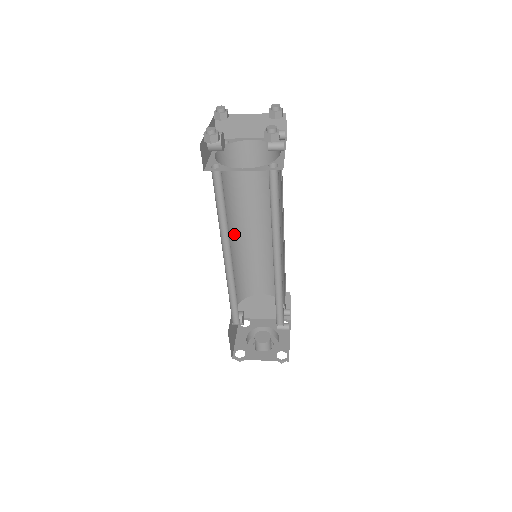
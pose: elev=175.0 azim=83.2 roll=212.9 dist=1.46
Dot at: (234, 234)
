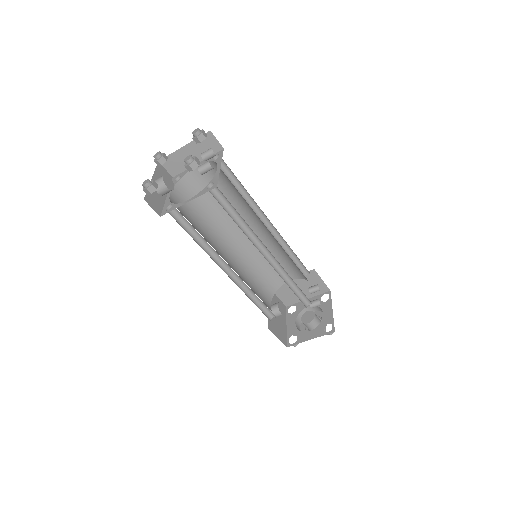
Dot at: (232, 245)
